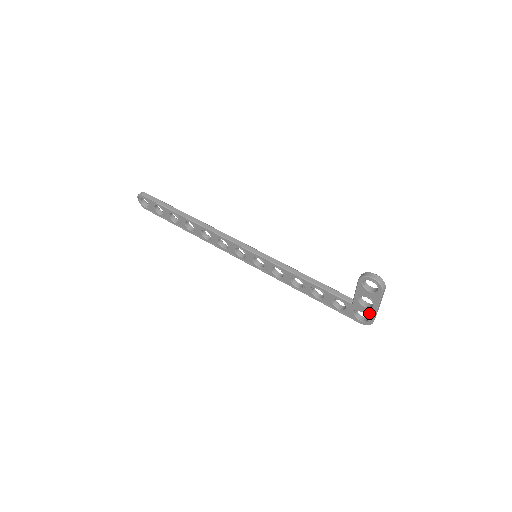
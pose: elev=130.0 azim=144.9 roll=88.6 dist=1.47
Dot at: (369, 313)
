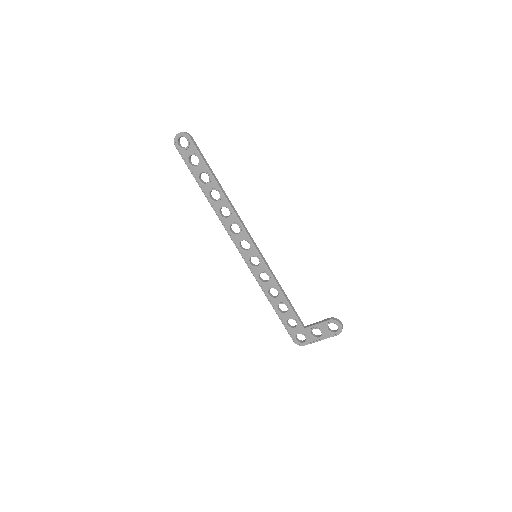
Dot at: (310, 340)
